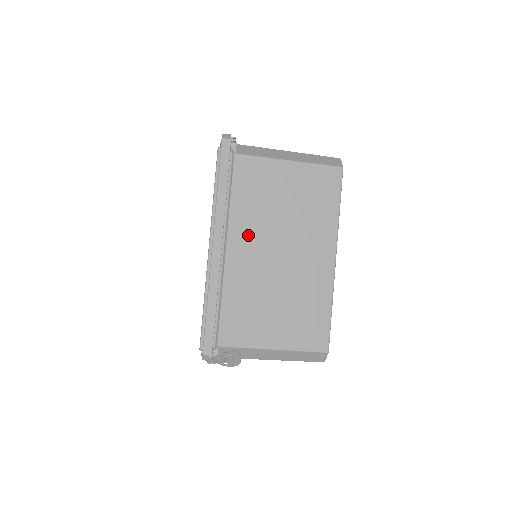
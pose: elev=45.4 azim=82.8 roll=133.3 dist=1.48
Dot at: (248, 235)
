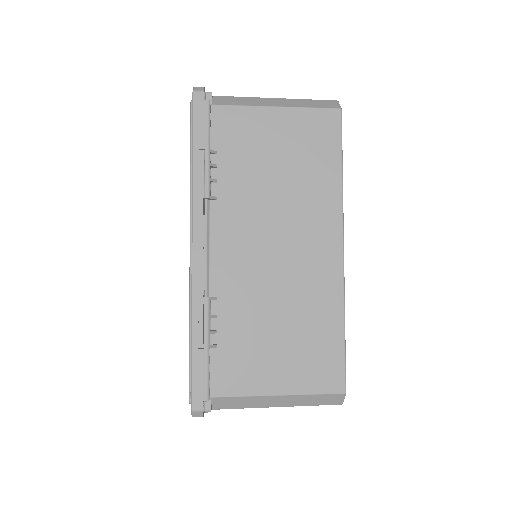
Dot at: occluded
